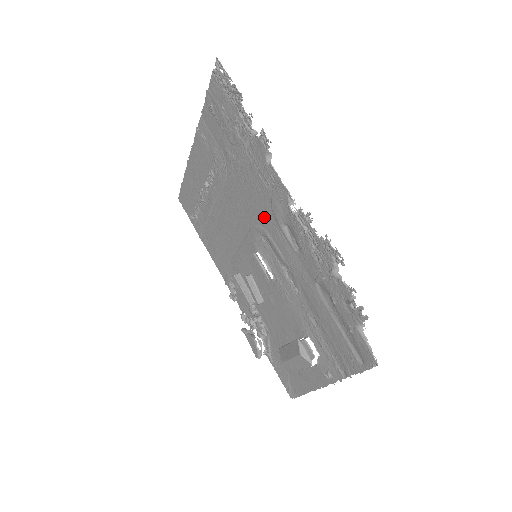
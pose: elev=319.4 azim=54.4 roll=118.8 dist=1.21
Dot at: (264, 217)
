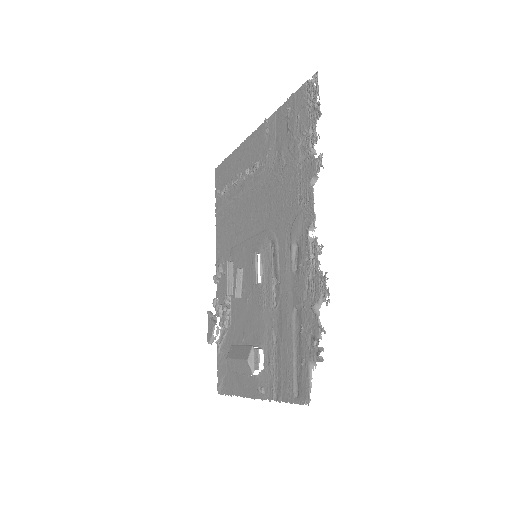
Dot at: (282, 227)
